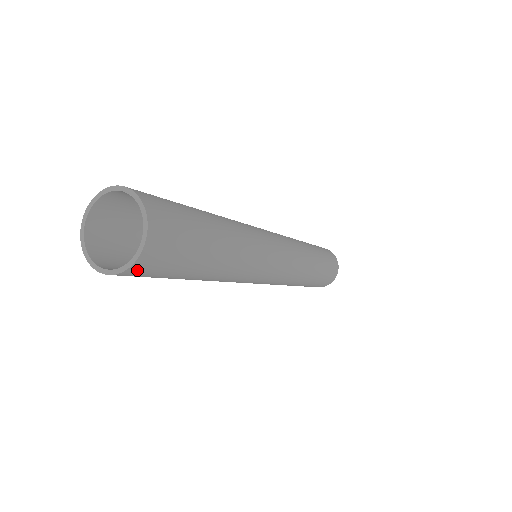
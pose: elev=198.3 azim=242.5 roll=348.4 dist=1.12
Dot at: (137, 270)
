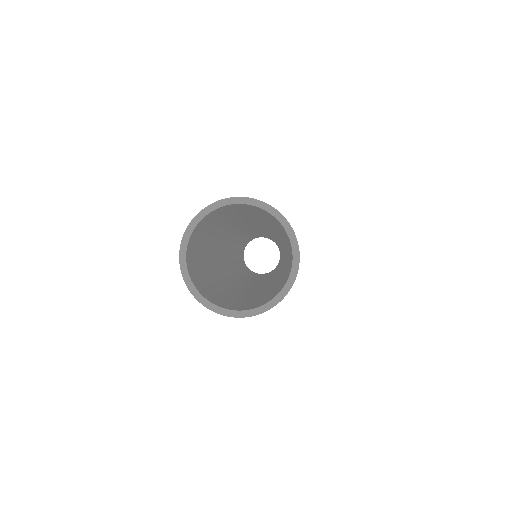
Dot at: occluded
